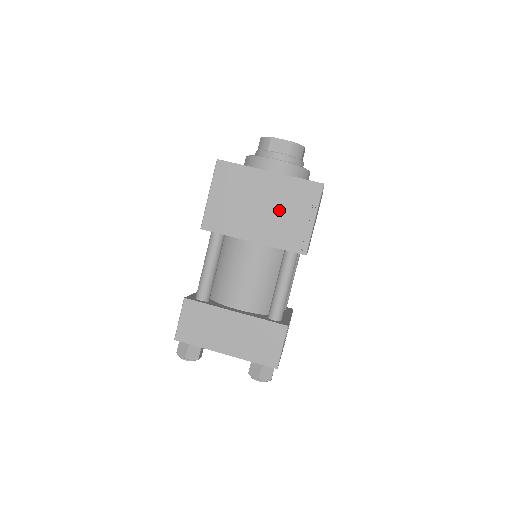
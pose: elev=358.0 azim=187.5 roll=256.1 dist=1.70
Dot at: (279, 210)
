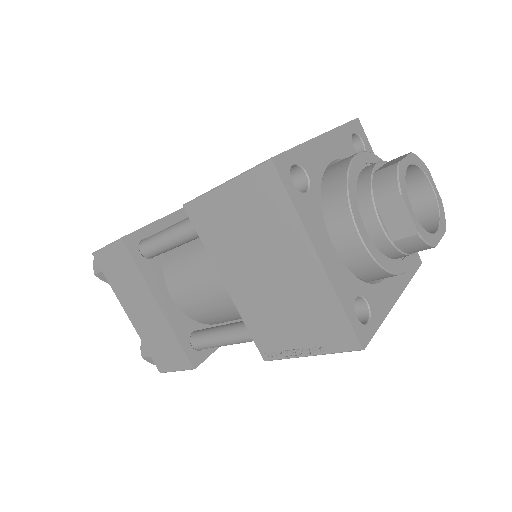
Dot at: (283, 301)
